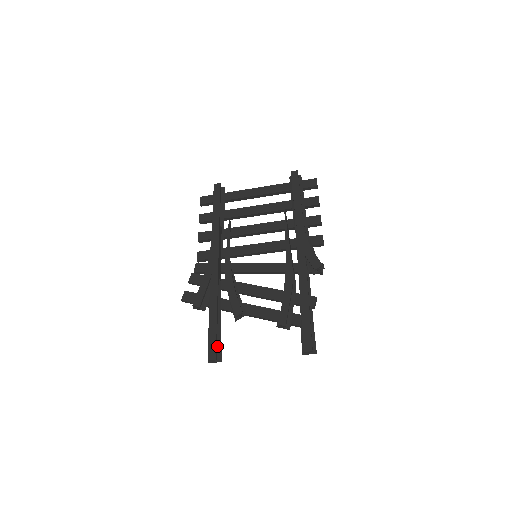
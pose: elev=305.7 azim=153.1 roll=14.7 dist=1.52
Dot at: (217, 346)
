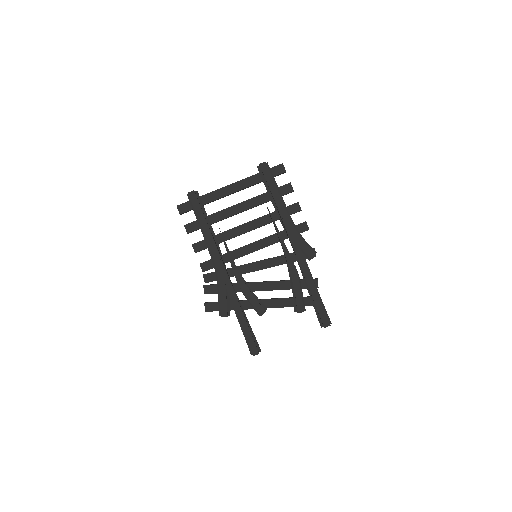
Dot at: occluded
